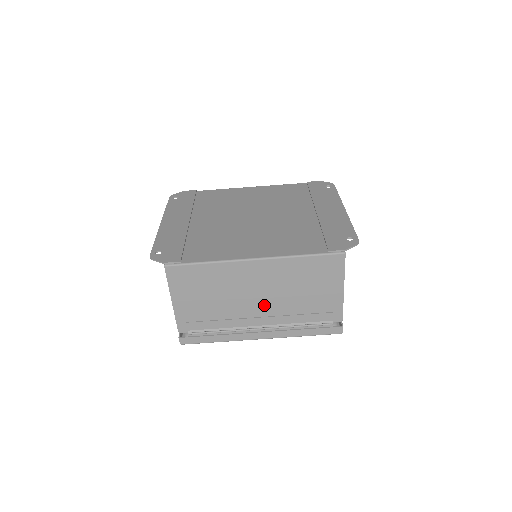
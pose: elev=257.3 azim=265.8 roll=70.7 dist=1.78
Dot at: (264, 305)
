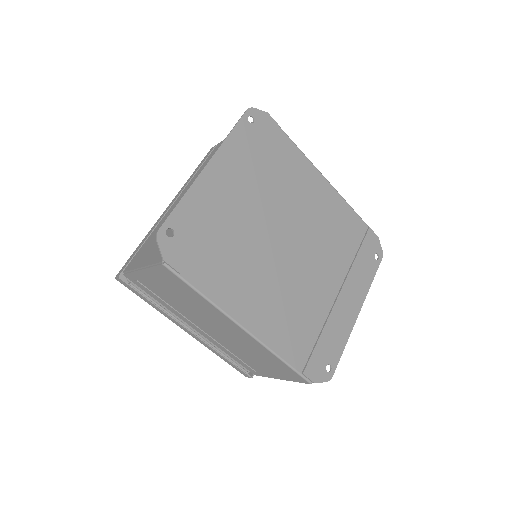
Dot at: (214, 333)
